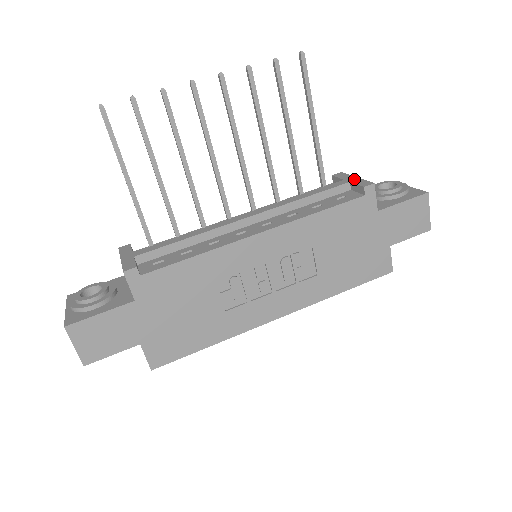
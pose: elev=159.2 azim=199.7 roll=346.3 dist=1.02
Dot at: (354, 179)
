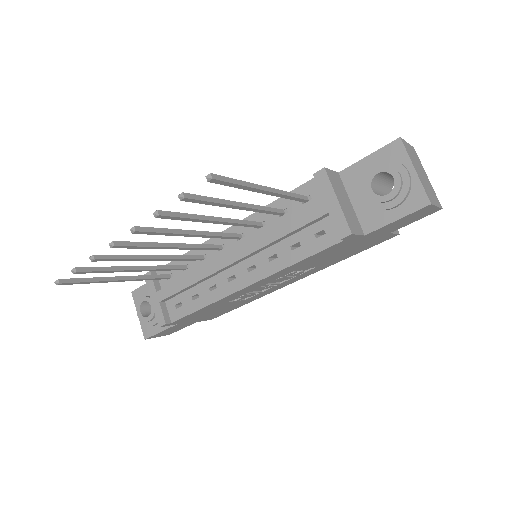
Dot at: (334, 207)
